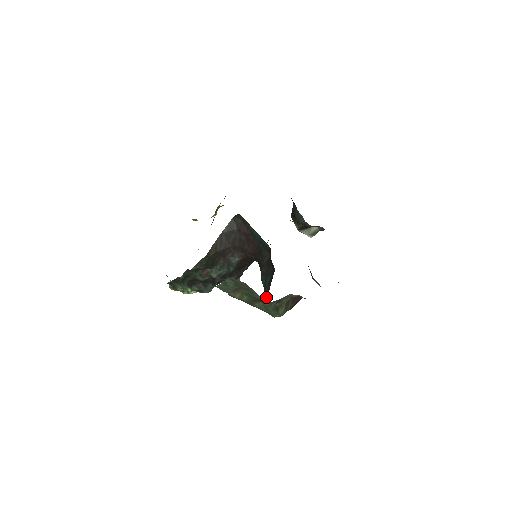
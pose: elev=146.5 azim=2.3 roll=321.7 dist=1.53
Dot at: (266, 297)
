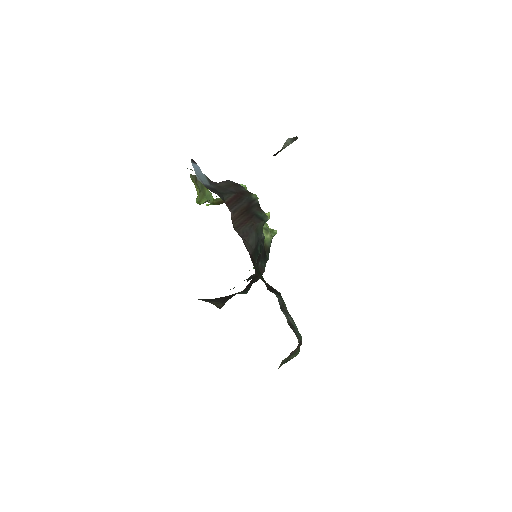
Dot at: occluded
